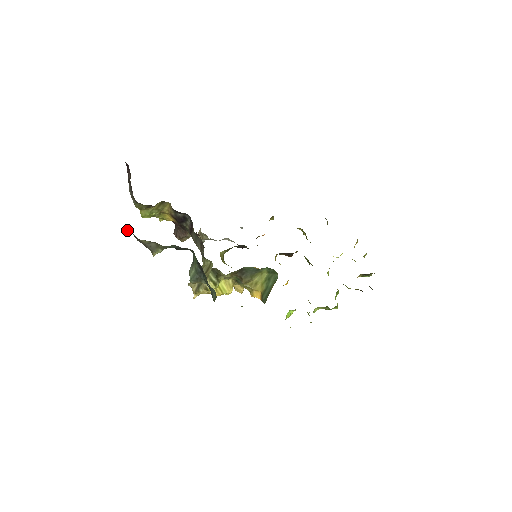
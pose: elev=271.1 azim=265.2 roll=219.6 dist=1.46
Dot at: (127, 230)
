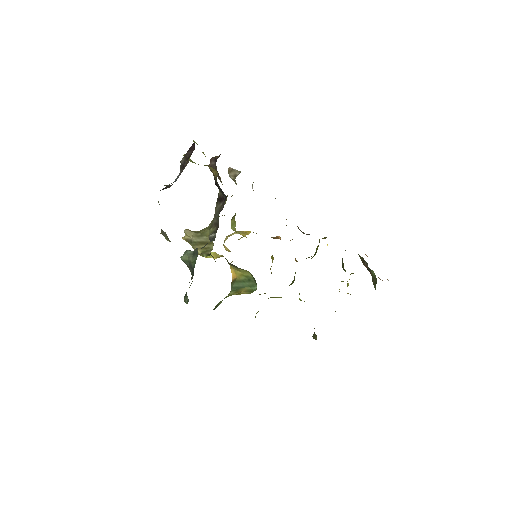
Dot at: occluded
